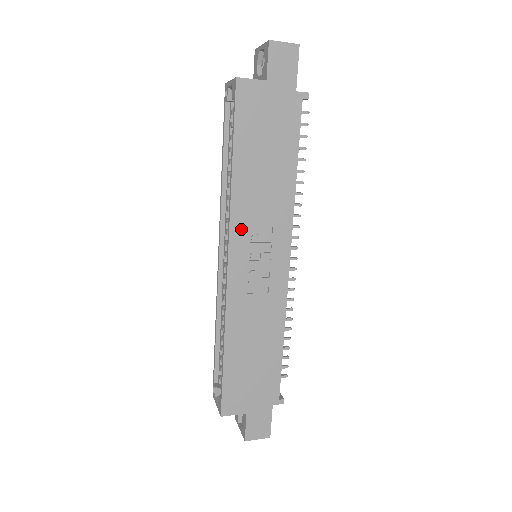
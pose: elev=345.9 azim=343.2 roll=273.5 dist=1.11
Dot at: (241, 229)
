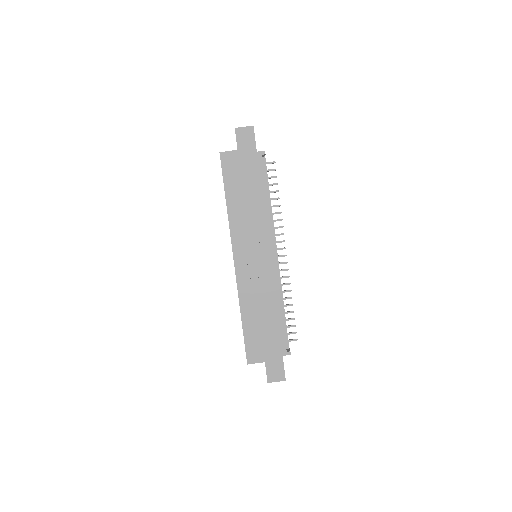
Dot at: (238, 238)
